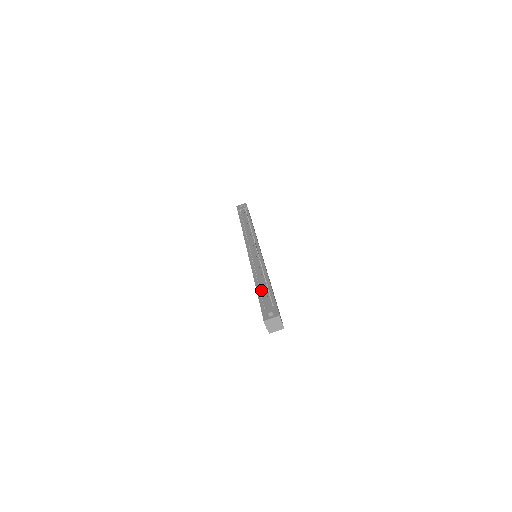
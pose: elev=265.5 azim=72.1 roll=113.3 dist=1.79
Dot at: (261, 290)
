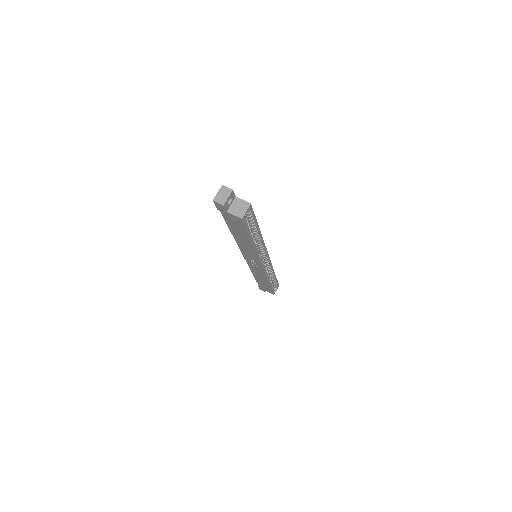
Dot at: occluded
